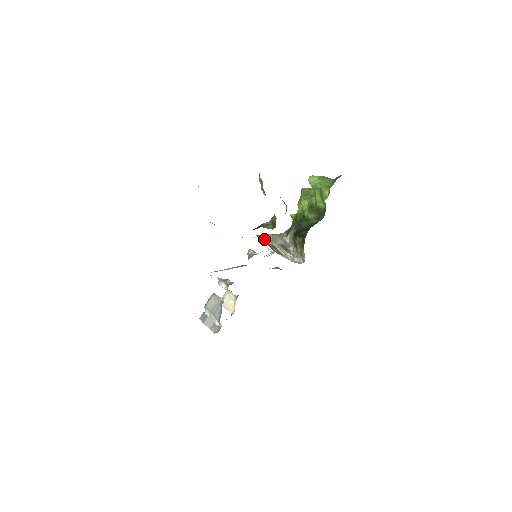
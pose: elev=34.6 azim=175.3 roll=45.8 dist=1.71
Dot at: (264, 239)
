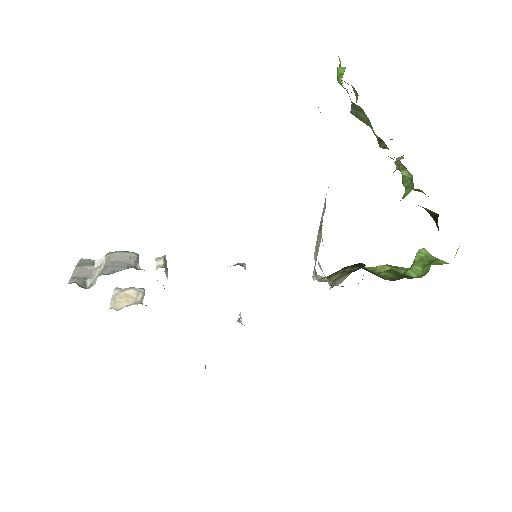
Dot at: (323, 210)
